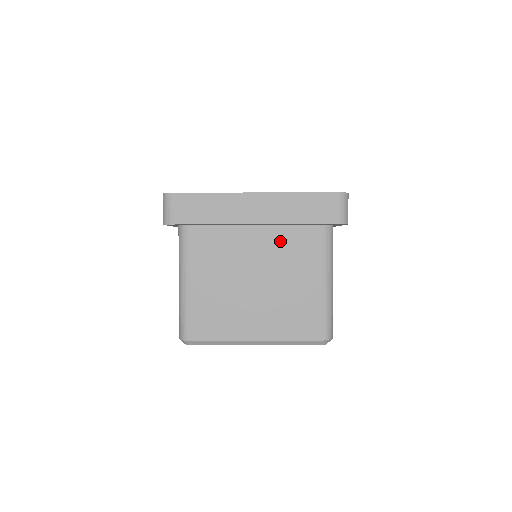
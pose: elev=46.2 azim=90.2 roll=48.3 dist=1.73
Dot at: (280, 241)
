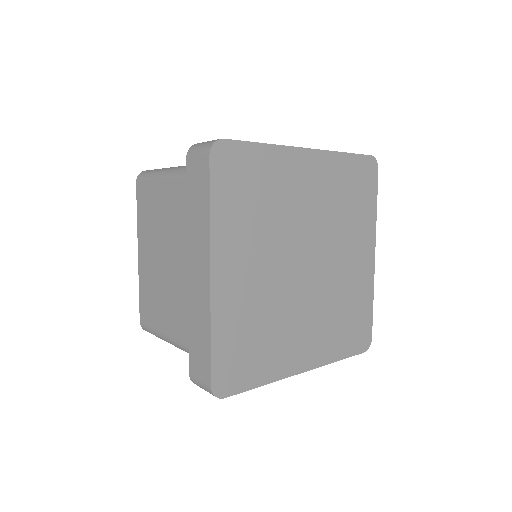
Dot at: occluded
